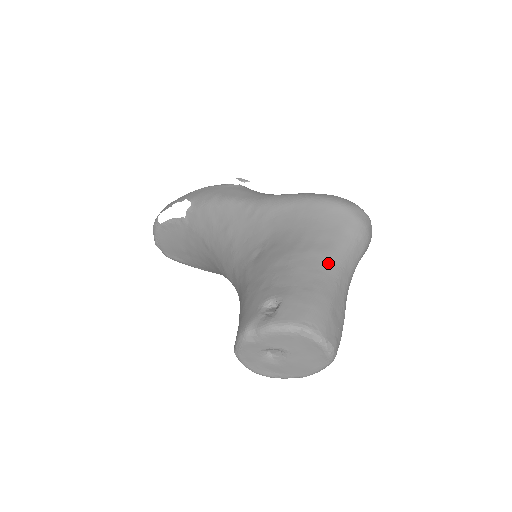
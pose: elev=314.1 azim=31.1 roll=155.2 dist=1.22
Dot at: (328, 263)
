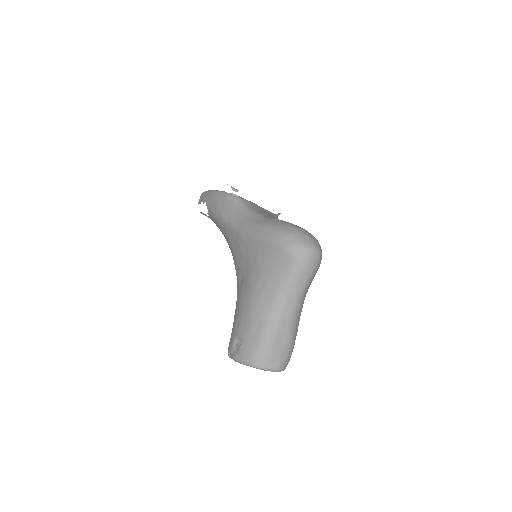
Dot at: (273, 305)
